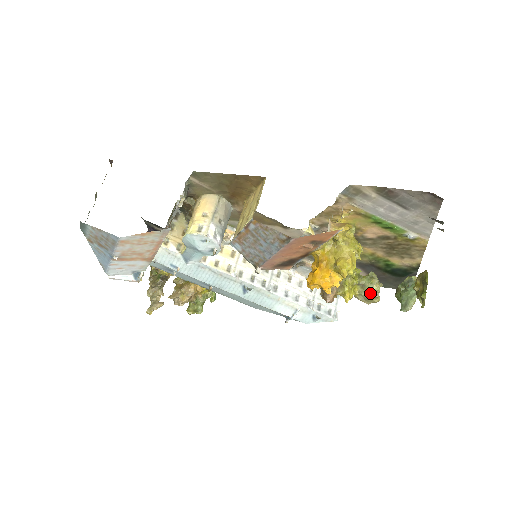
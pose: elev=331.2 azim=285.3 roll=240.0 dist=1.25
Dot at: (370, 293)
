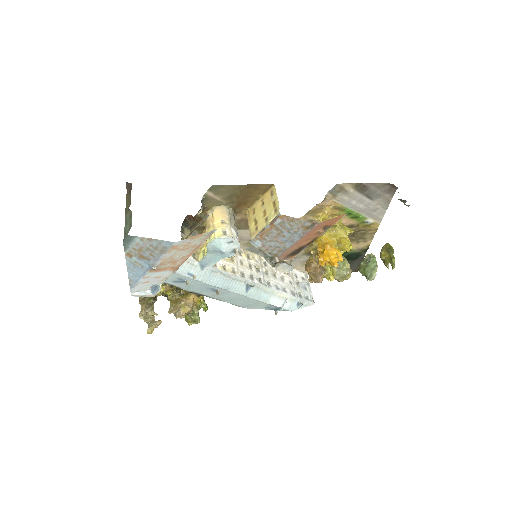
Dot at: (345, 271)
